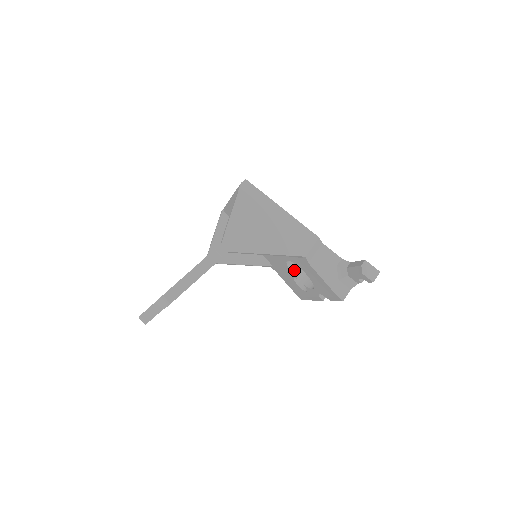
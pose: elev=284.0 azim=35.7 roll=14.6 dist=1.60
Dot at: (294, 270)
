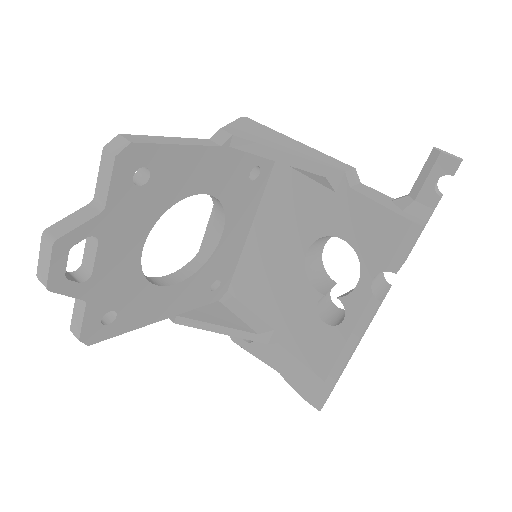
Dot at: (317, 286)
